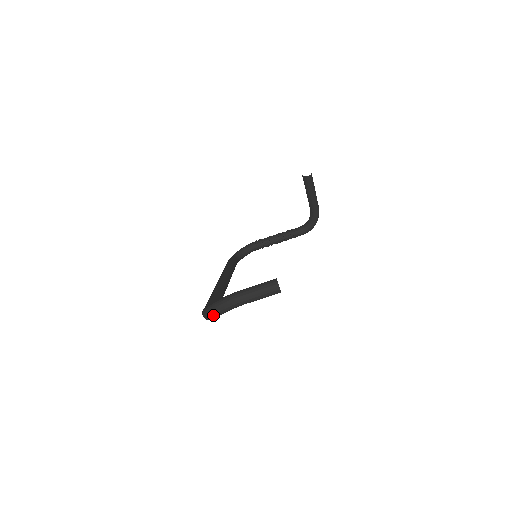
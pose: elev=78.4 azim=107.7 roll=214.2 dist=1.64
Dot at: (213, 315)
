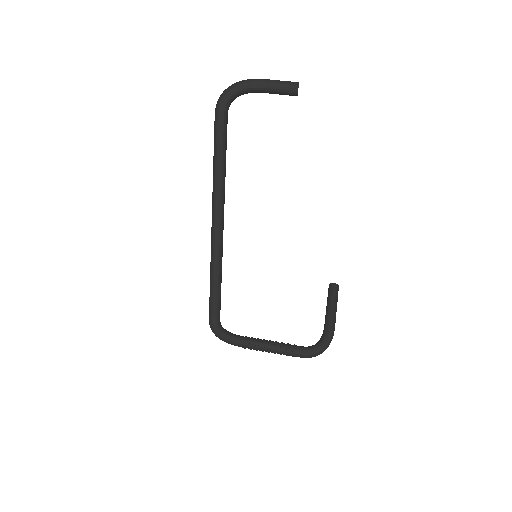
Dot at: (232, 85)
